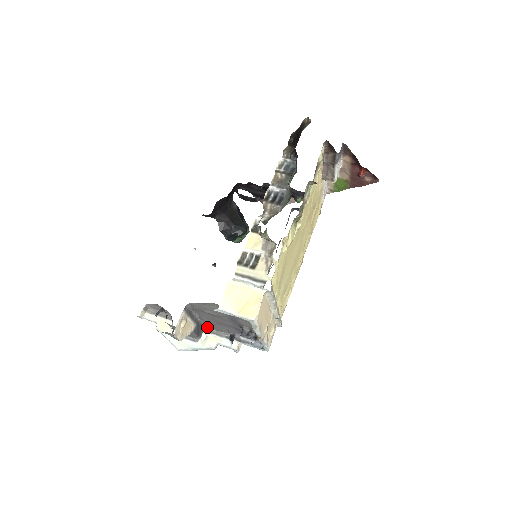
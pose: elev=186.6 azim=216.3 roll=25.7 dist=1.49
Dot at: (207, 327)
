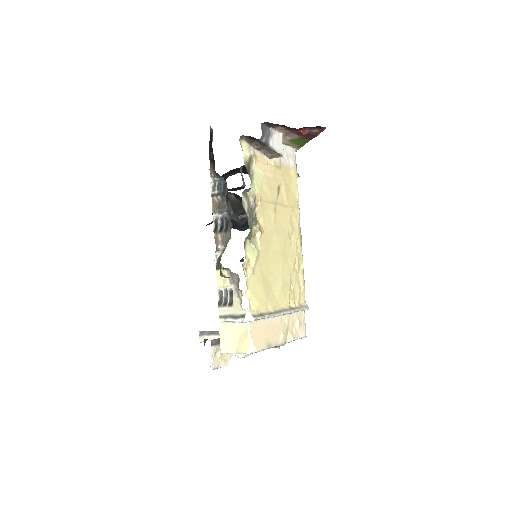
Dot at: occluded
